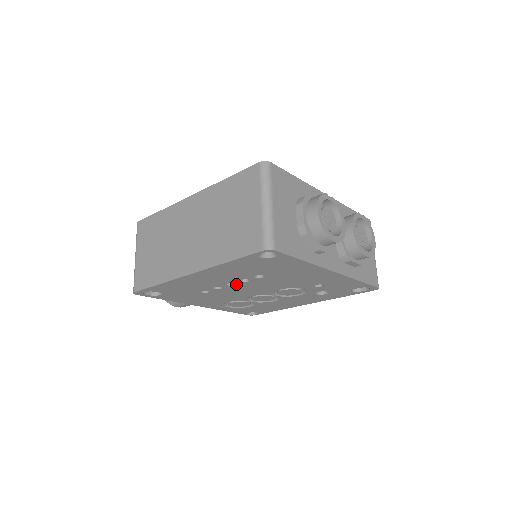
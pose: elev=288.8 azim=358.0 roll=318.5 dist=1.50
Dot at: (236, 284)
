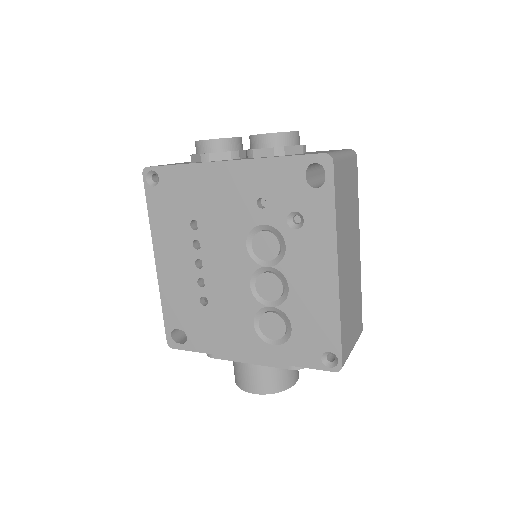
Dot at: (202, 260)
